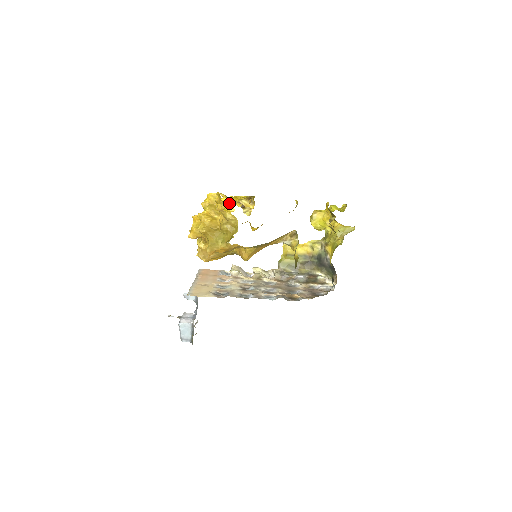
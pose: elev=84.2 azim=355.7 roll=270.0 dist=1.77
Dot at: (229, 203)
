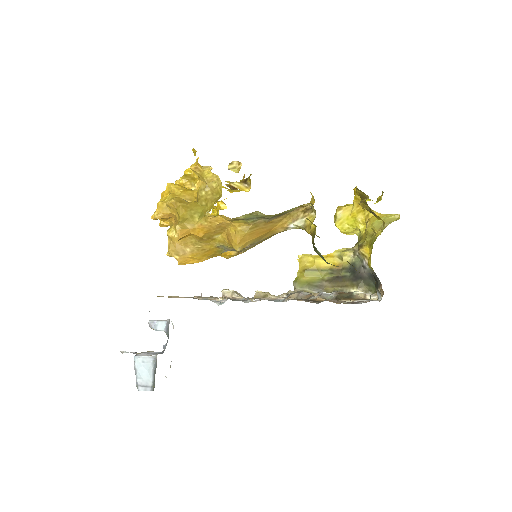
Dot at: (211, 169)
